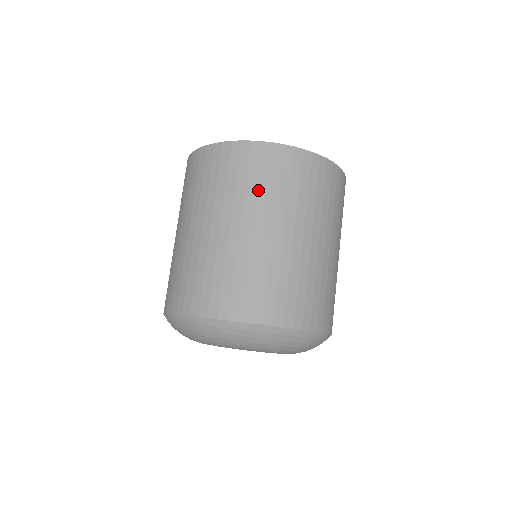
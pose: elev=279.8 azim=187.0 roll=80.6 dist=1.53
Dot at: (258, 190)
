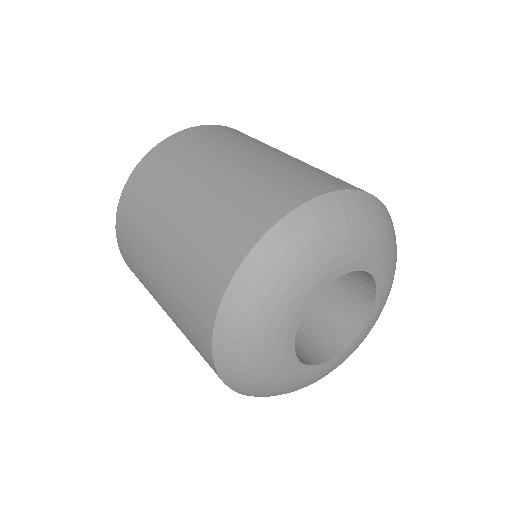
Dot at: (188, 158)
